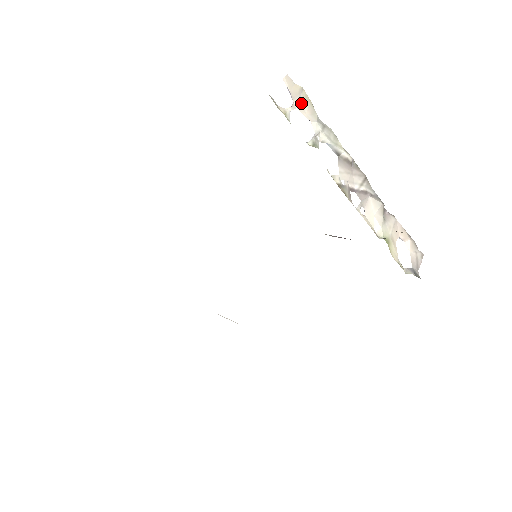
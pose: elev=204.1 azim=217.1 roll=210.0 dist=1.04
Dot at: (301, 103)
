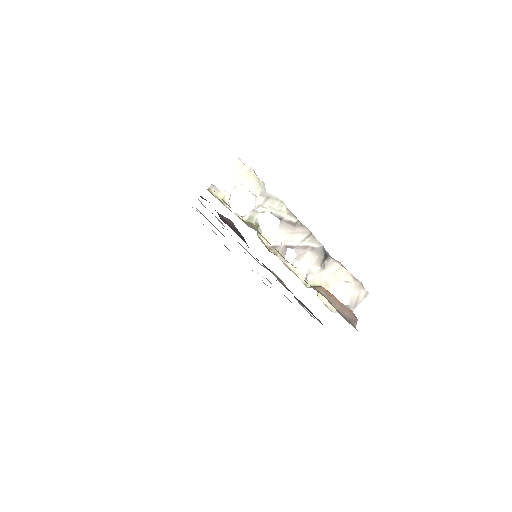
Dot at: (246, 183)
